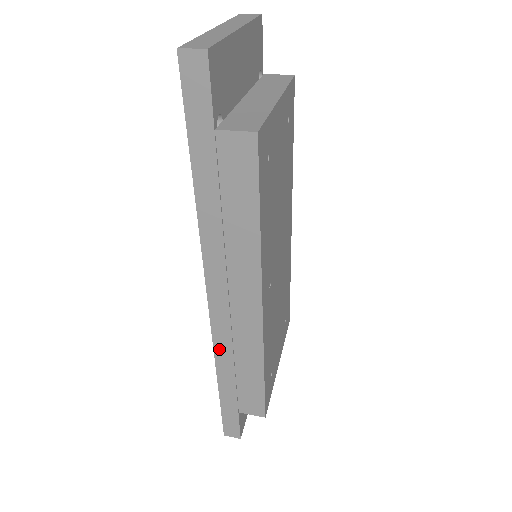
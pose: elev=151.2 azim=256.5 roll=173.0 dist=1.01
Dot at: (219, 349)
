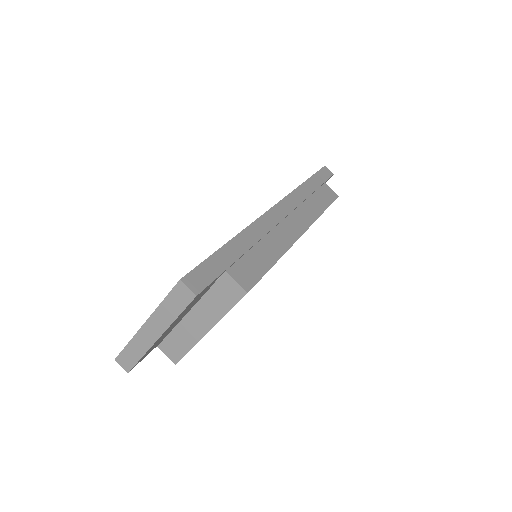
Dot at: occluded
